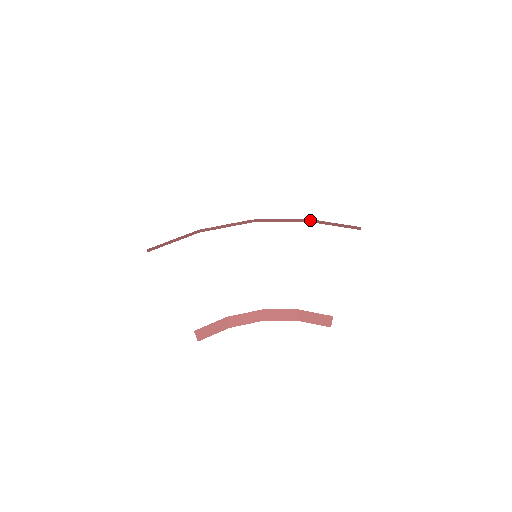
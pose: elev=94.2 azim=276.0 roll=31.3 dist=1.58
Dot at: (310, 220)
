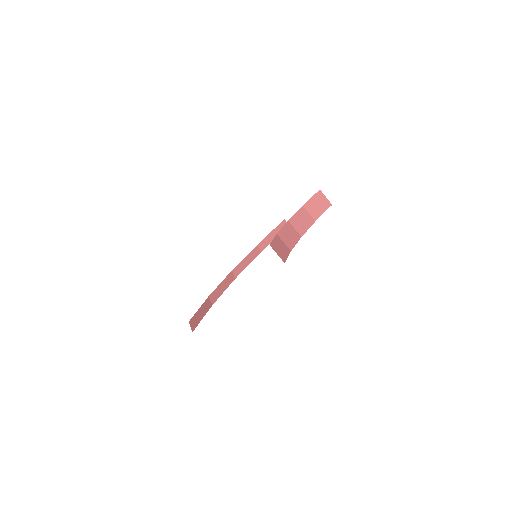
Dot at: (261, 246)
